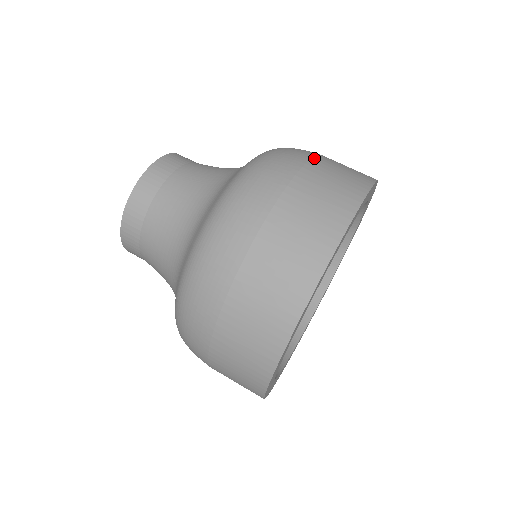
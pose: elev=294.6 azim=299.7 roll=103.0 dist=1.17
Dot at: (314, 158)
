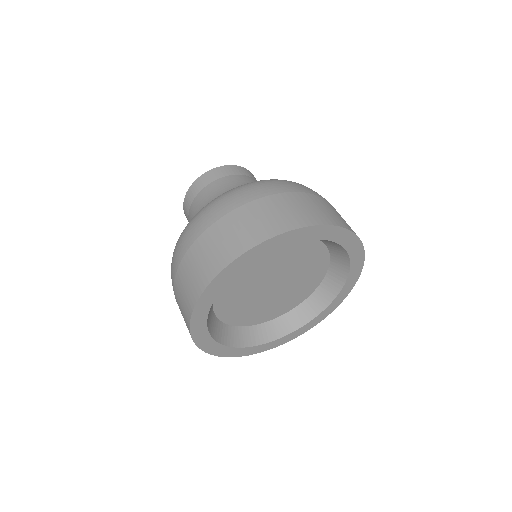
Dot at: occluded
